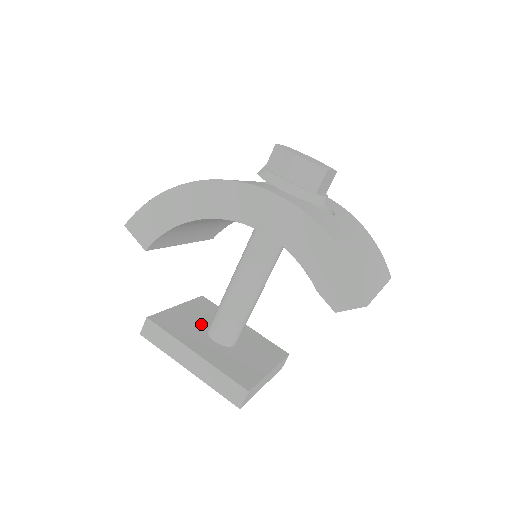
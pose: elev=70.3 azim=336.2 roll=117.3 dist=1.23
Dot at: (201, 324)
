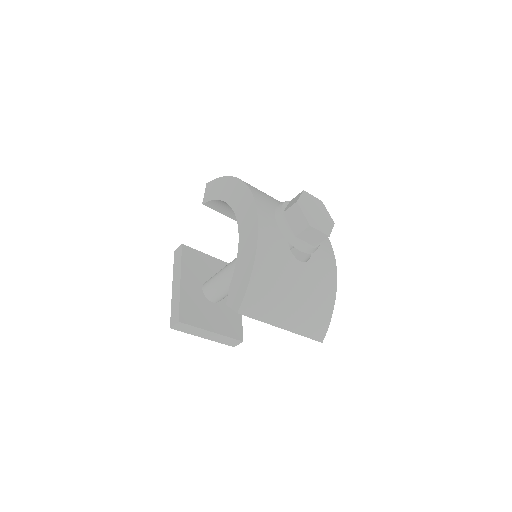
Dot at: (210, 276)
